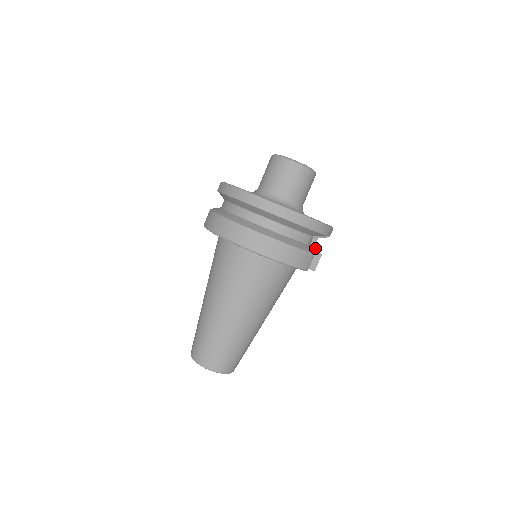
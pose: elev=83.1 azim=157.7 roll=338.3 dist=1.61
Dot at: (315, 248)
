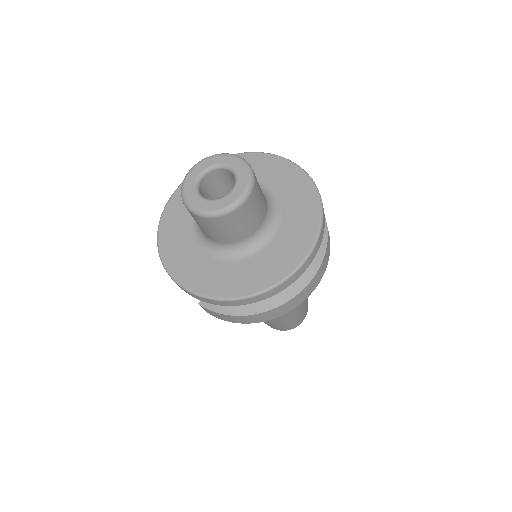
Dot at: occluded
